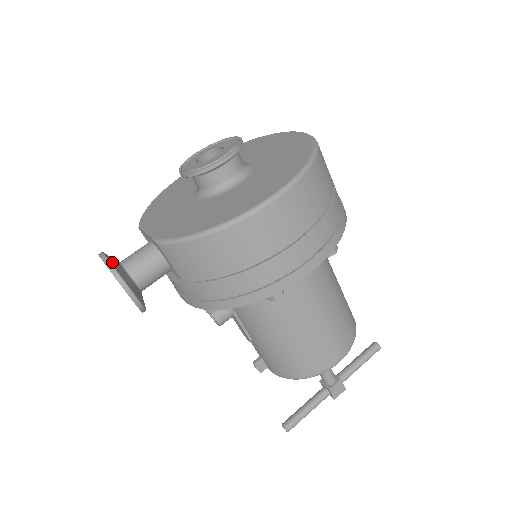
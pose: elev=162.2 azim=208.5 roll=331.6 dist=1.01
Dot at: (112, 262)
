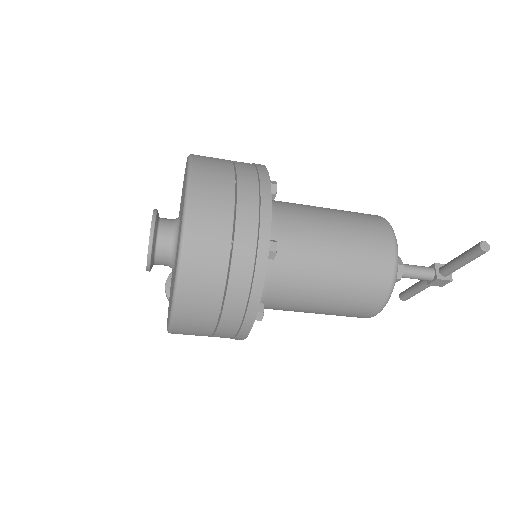
Dot at: (169, 294)
